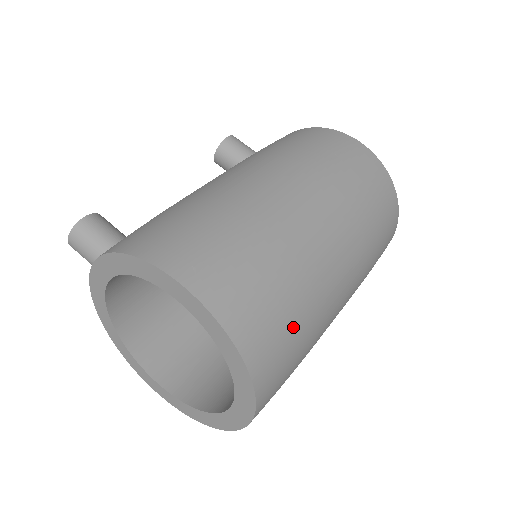
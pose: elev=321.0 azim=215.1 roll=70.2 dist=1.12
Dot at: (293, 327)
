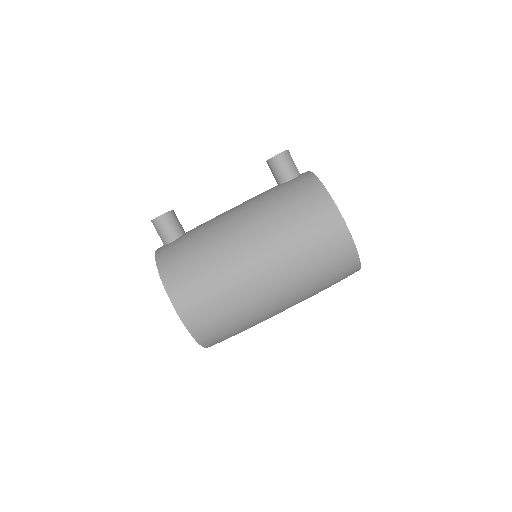
Dot at: (232, 330)
